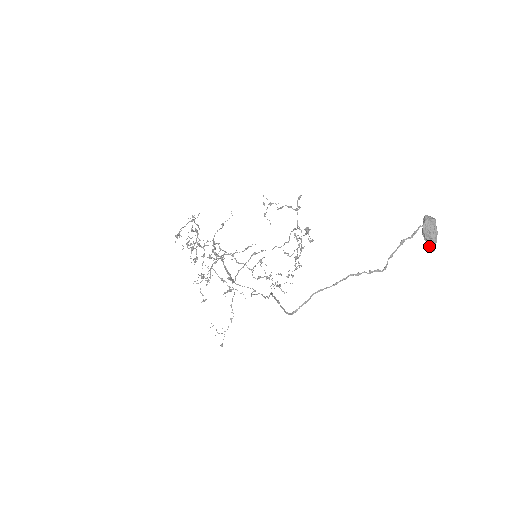
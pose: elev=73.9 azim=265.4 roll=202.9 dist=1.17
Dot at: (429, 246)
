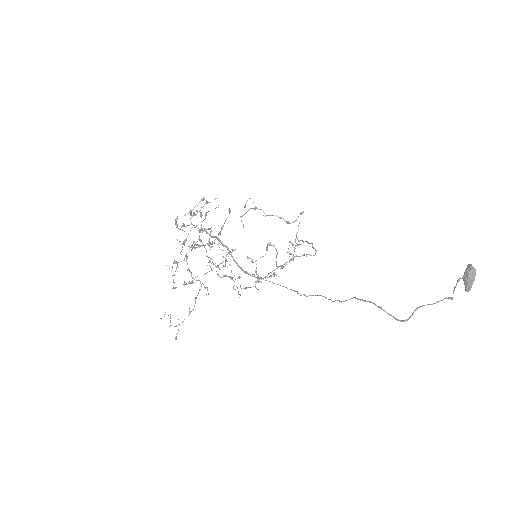
Dot at: (466, 287)
